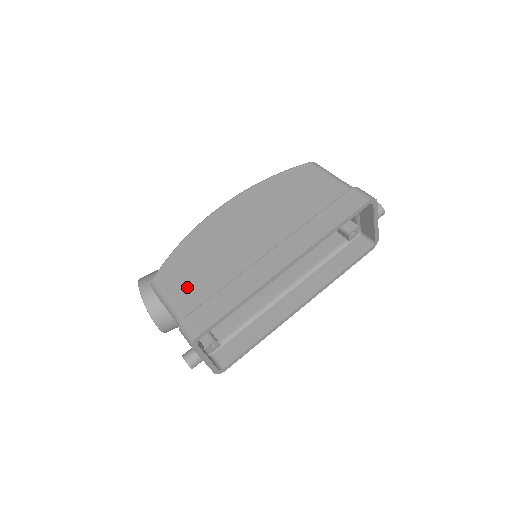
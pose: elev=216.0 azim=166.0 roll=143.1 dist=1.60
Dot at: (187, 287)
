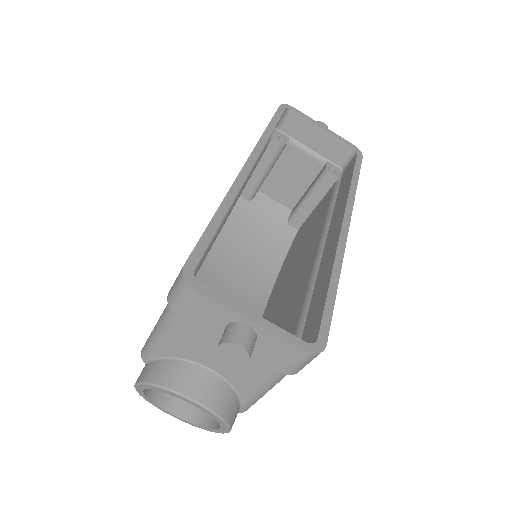
Dot at: occluded
